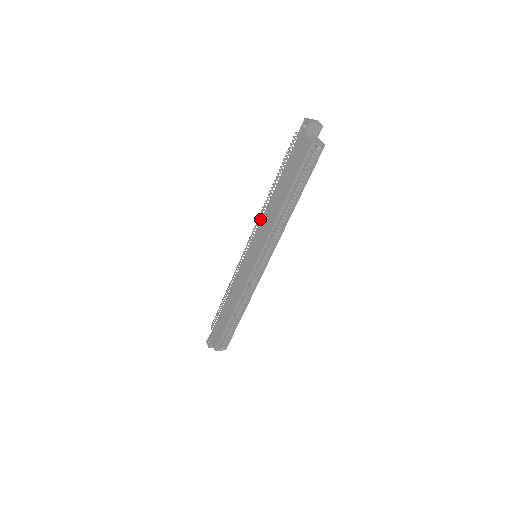
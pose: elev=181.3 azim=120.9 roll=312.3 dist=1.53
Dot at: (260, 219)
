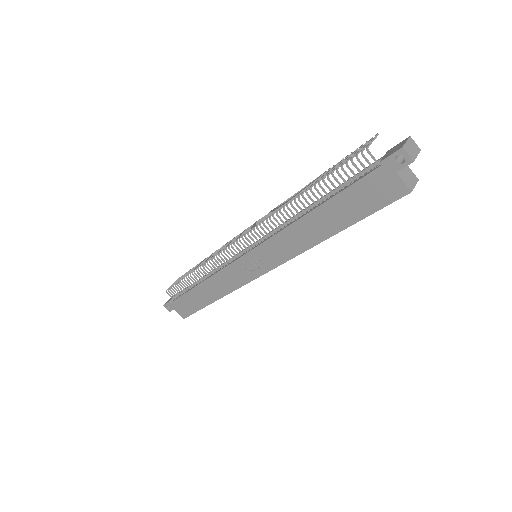
Dot at: (271, 227)
